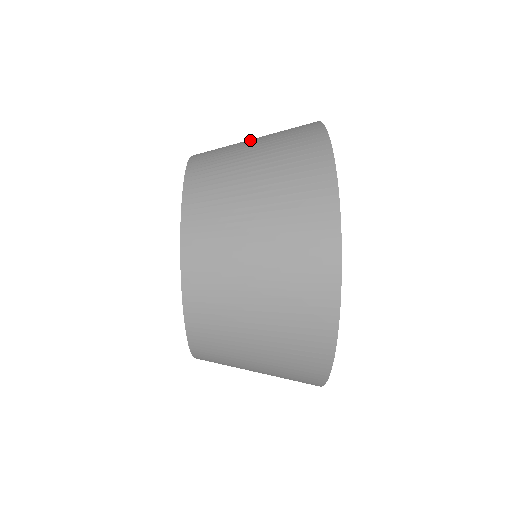
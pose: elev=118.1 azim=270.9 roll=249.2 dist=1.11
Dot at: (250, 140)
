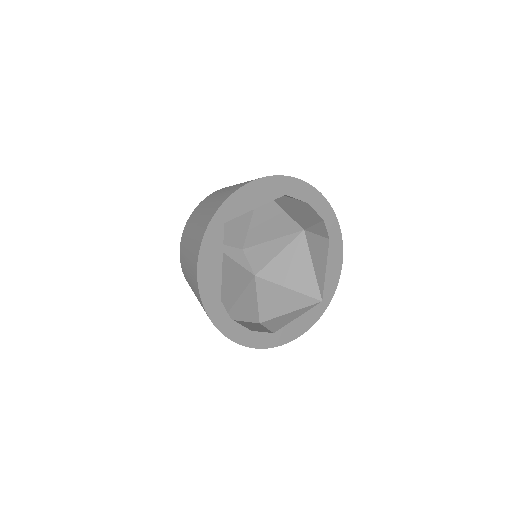
Dot at: occluded
